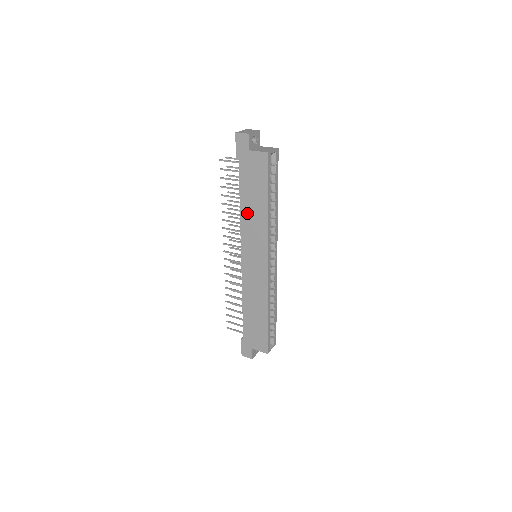
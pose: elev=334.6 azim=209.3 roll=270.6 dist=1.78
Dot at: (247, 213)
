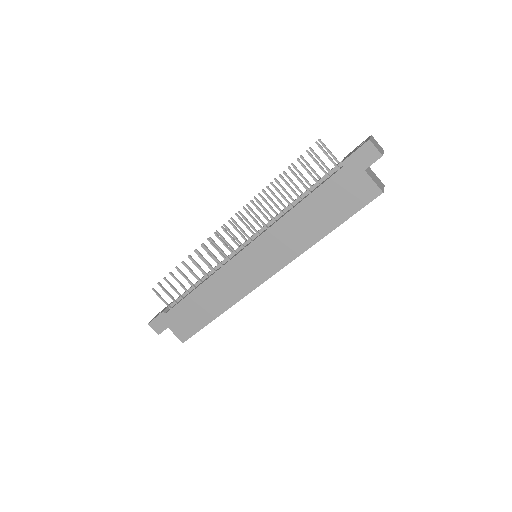
Dot at: (295, 220)
